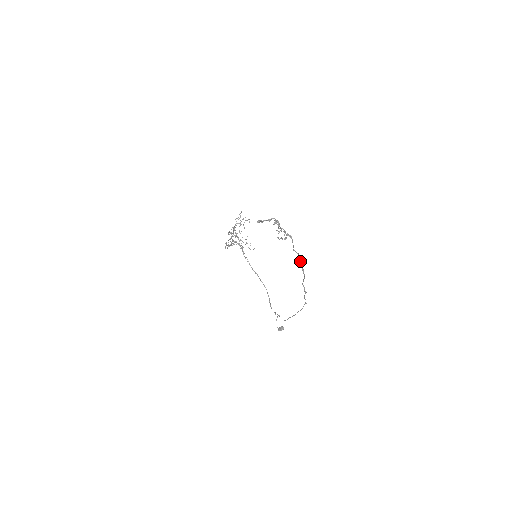
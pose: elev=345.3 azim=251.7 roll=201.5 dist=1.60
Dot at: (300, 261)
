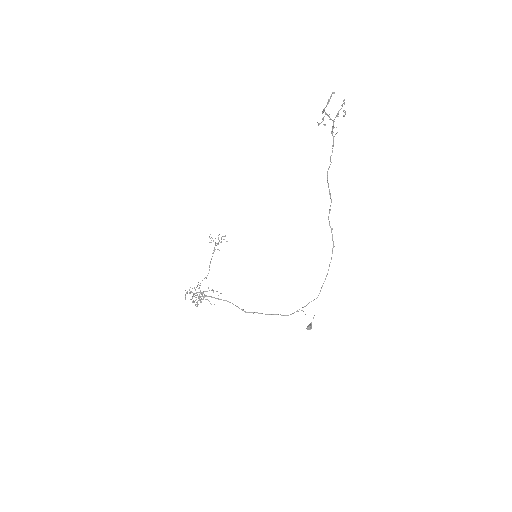
Dot at: occluded
